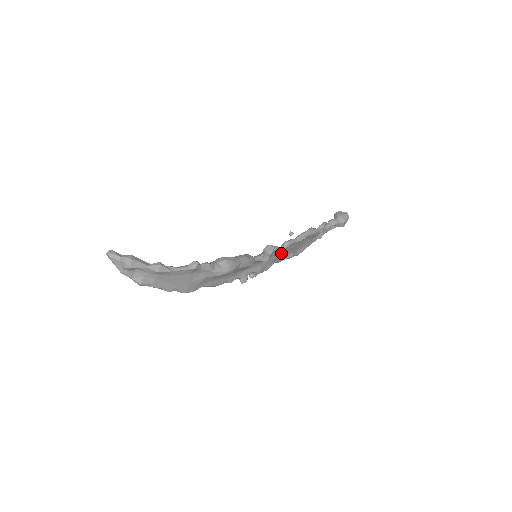
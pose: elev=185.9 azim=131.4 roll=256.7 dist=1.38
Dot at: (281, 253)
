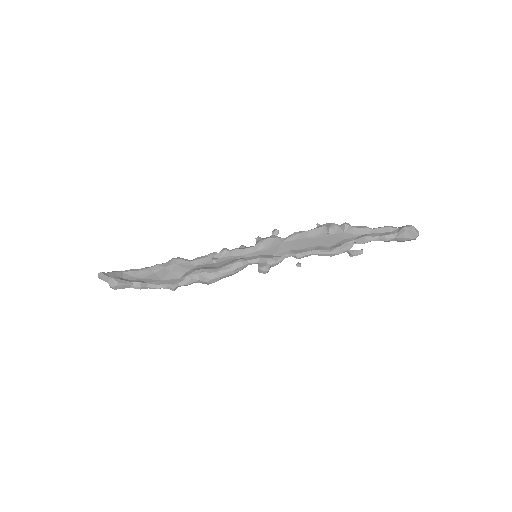
Dot at: (292, 249)
